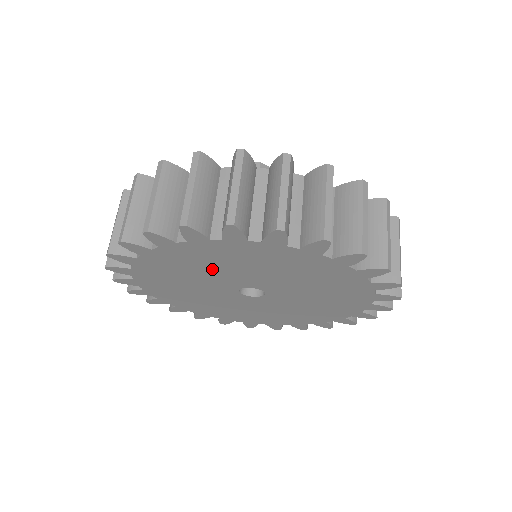
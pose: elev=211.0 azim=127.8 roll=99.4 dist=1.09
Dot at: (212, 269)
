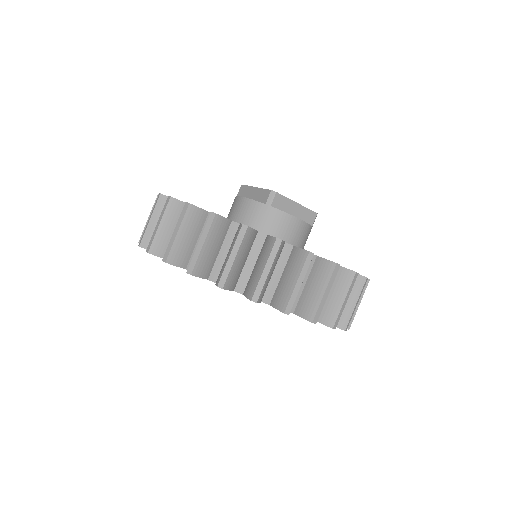
Dot at: occluded
